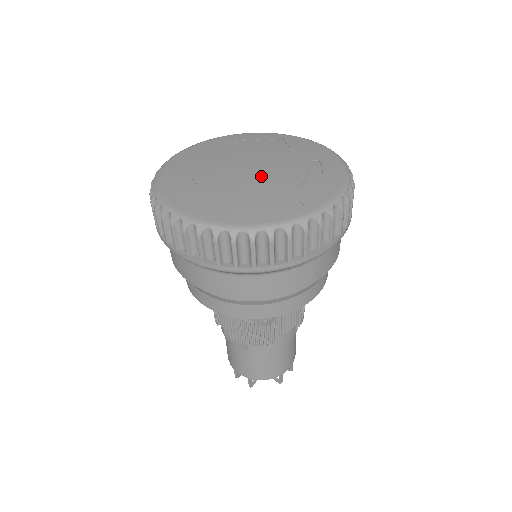
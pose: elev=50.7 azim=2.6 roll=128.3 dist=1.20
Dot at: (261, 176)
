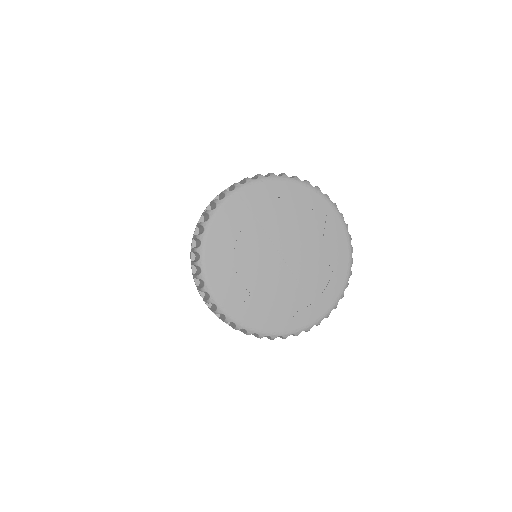
Dot at: (283, 273)
